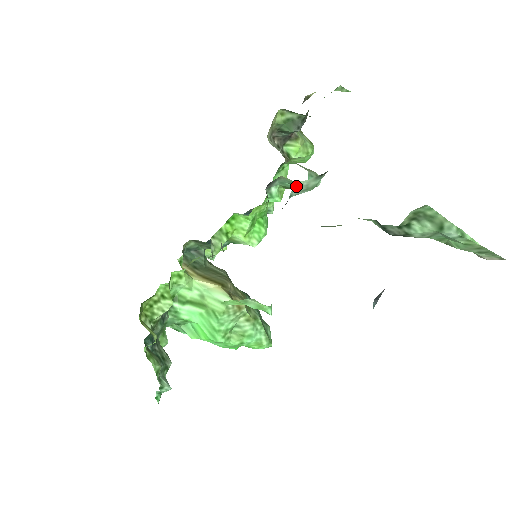
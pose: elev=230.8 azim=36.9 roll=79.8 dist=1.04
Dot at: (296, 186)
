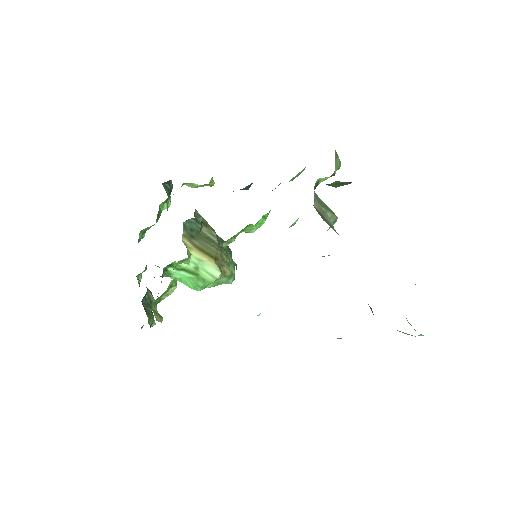
Dot at: (322, 256)
